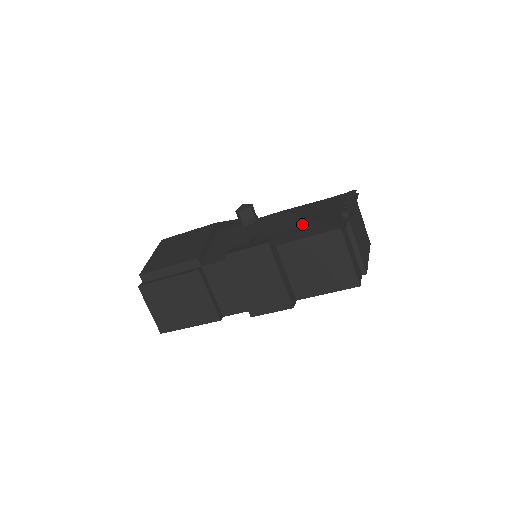
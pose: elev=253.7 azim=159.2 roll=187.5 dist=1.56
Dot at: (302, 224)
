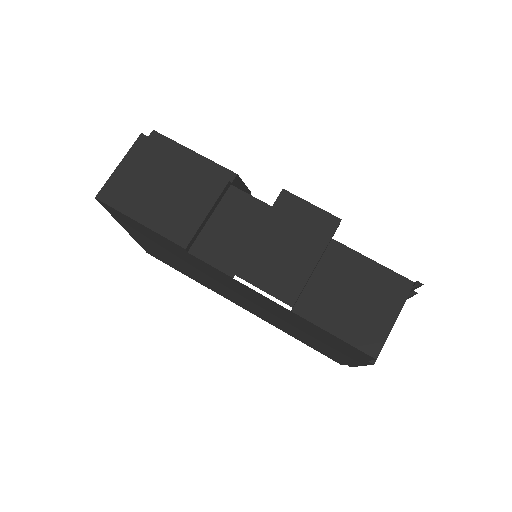
Dot at: occluded
